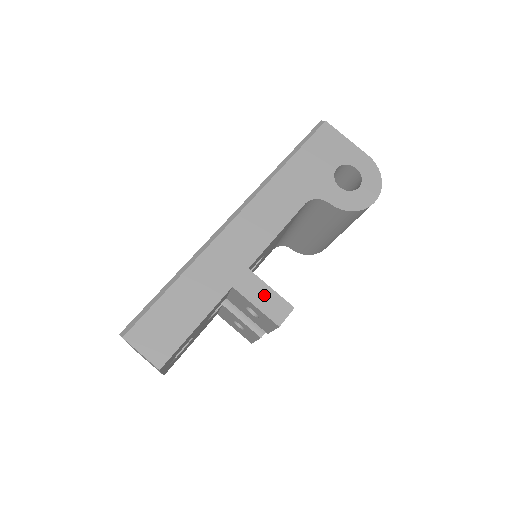
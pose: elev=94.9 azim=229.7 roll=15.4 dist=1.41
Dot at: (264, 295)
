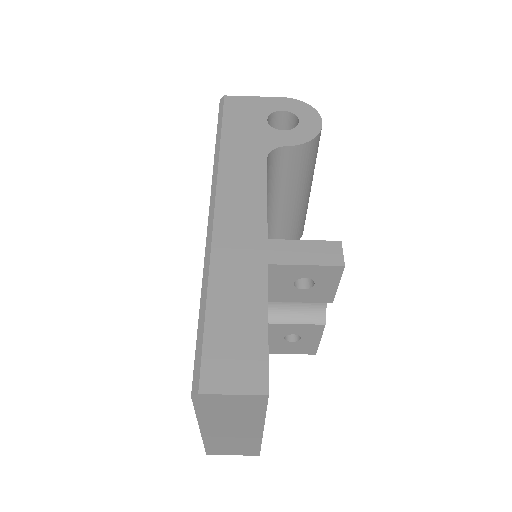
Dot at: (304, 250)
